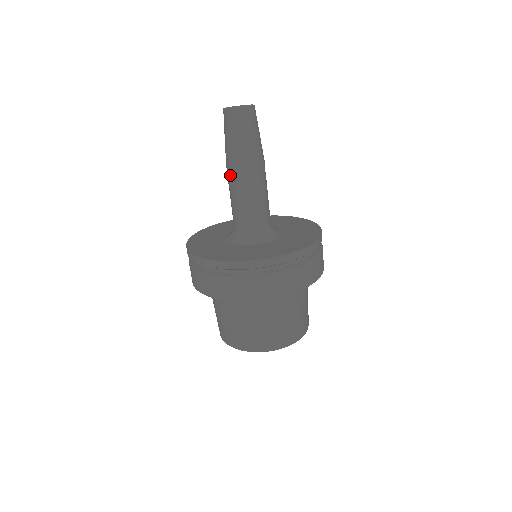
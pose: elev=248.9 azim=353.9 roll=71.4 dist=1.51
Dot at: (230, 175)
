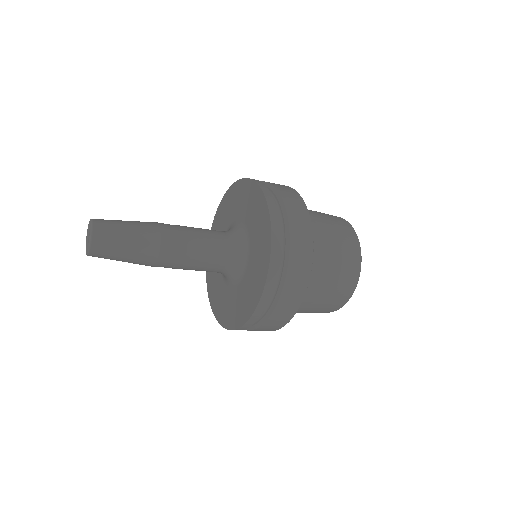
Dot at: occluded
